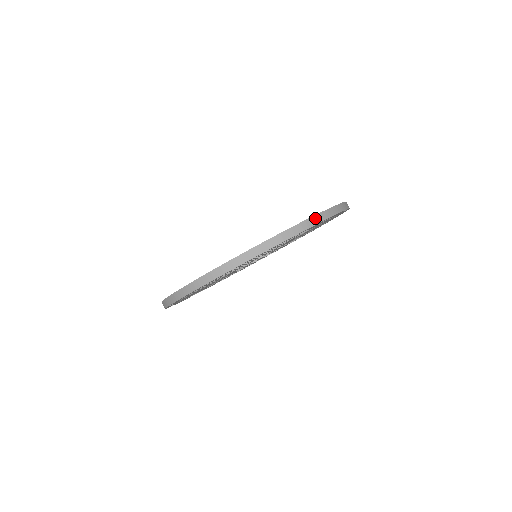
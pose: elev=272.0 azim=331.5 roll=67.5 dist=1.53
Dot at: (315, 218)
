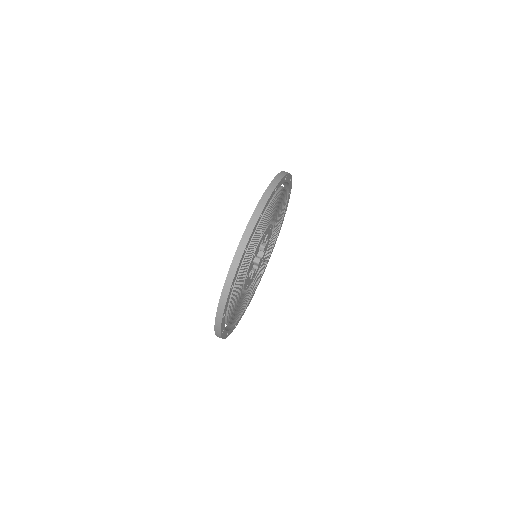
Dot at: (277, 177)
